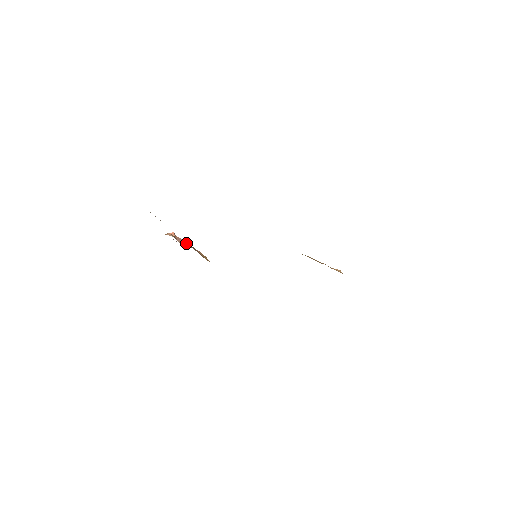
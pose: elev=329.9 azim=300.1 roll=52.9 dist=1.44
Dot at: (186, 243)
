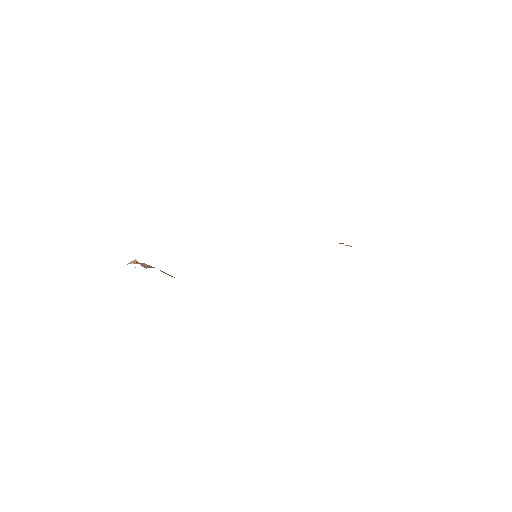
Dot at: (150, 266)
